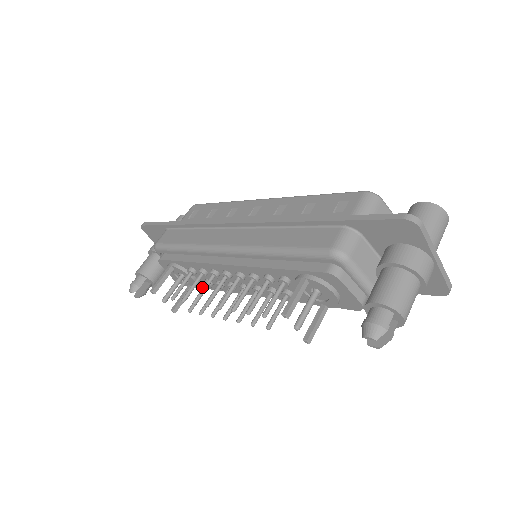
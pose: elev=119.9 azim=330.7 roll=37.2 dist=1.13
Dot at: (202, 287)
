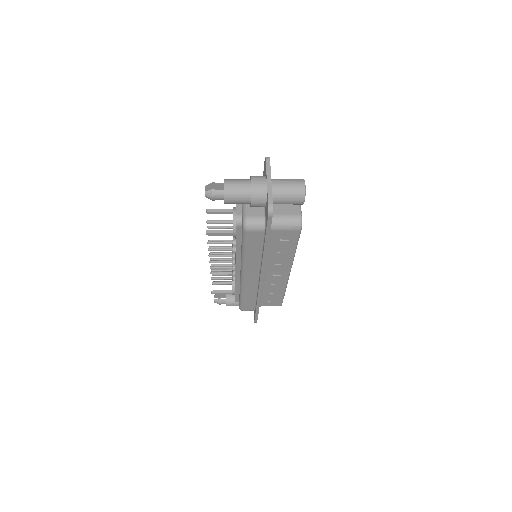
Dot at: (235, 291)
